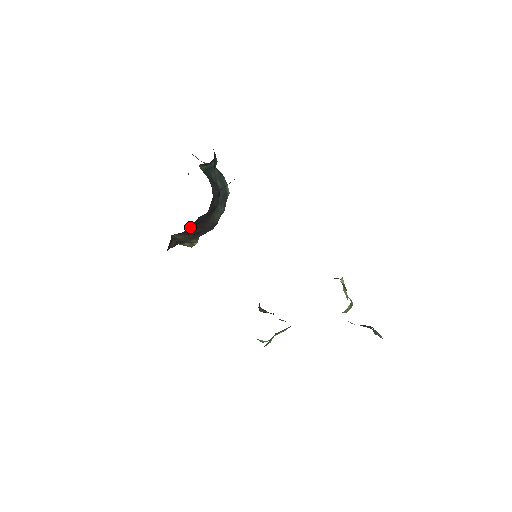
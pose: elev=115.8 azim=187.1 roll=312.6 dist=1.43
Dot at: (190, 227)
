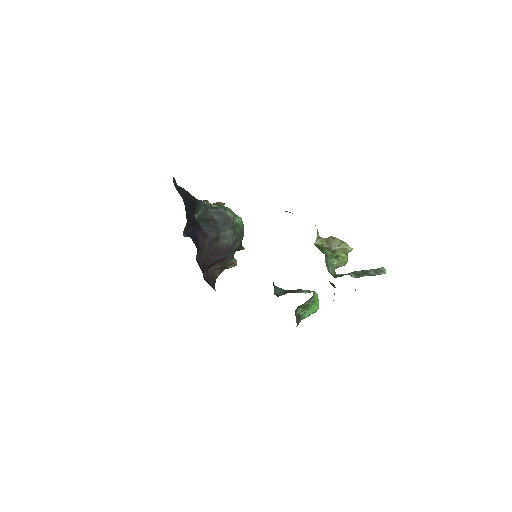
Dot at: (206, 261)
